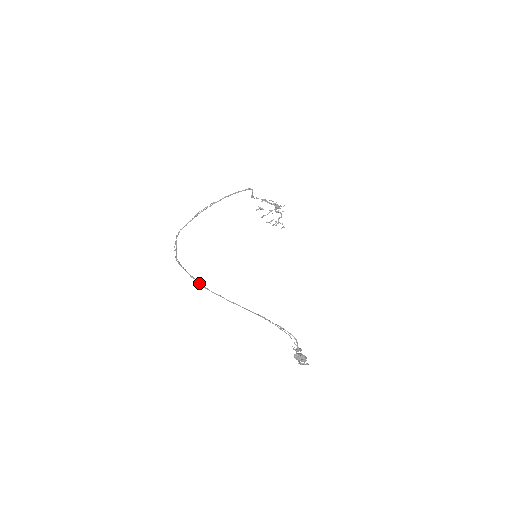
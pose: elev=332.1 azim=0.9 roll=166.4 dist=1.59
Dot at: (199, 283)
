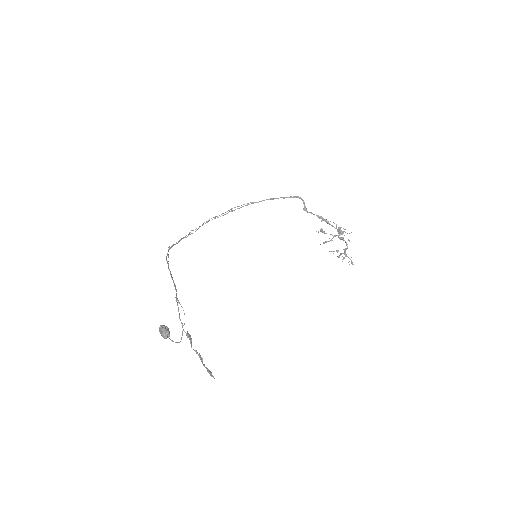
Dot at: occluded
